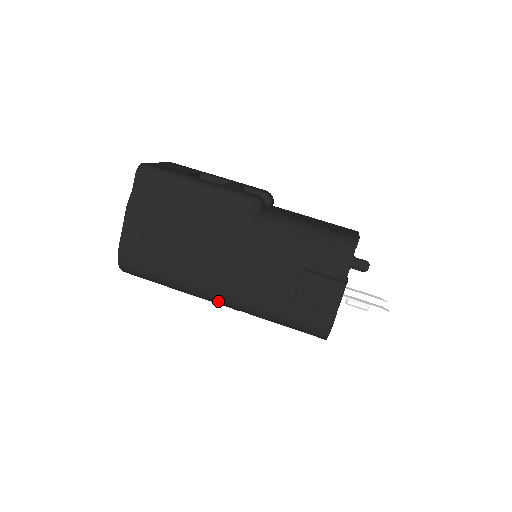
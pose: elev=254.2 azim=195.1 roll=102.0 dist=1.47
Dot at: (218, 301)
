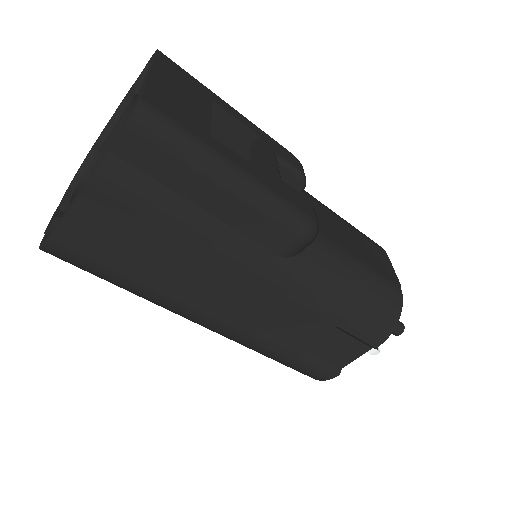
Dot at: occluded
